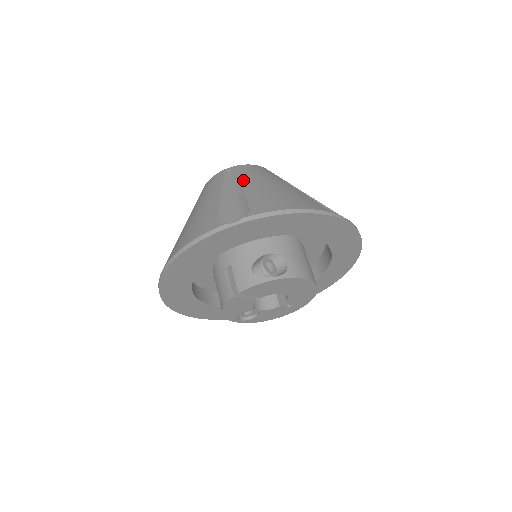
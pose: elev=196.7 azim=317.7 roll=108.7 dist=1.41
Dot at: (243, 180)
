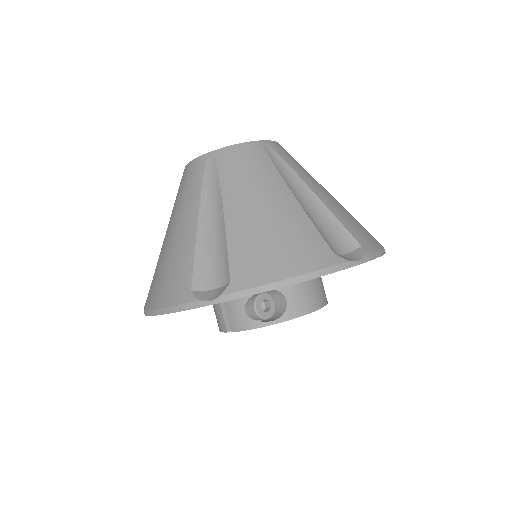
Dot at: (226, 193)
